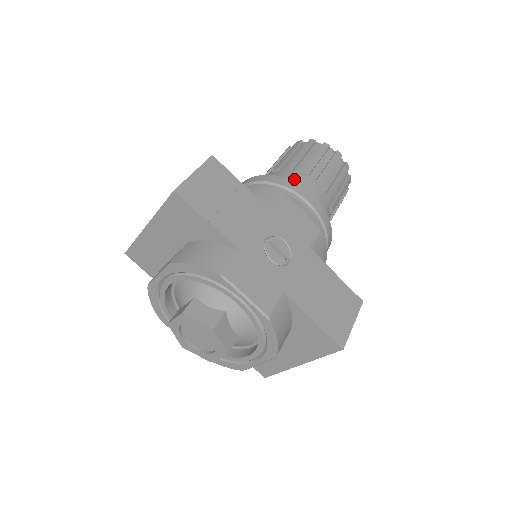
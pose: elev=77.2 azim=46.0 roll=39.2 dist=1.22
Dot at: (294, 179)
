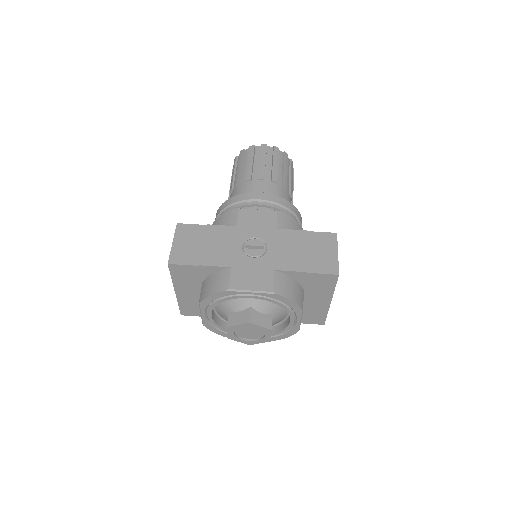
Dot at: (243, 190)
